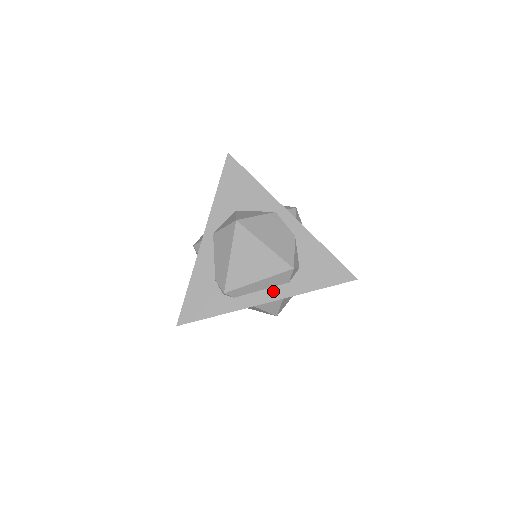
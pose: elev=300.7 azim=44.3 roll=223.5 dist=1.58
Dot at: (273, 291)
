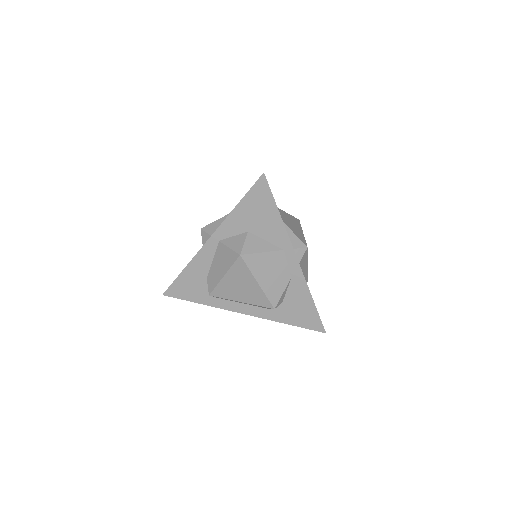
Dot at: (252, 308)
